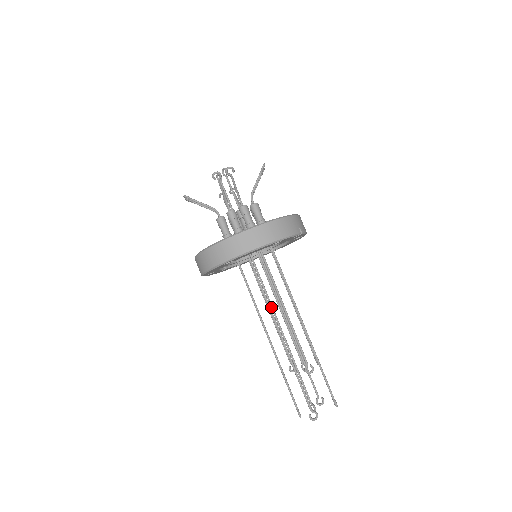
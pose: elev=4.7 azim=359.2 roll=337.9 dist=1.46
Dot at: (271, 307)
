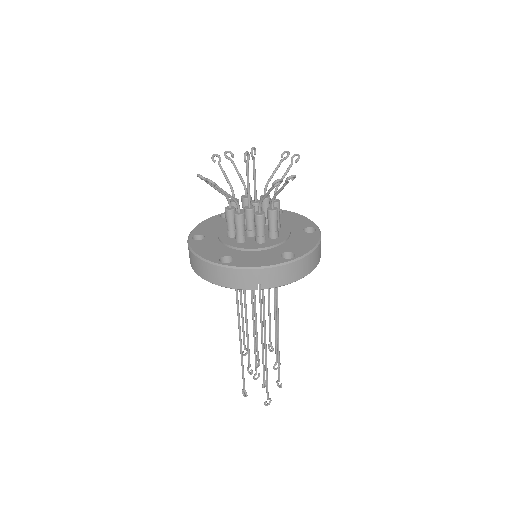
Dot at: (259, 301)
